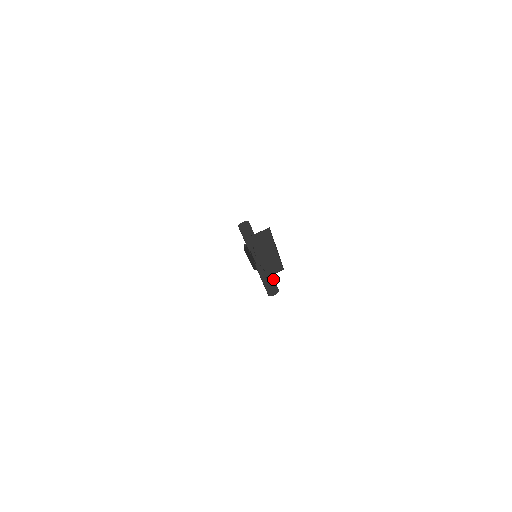
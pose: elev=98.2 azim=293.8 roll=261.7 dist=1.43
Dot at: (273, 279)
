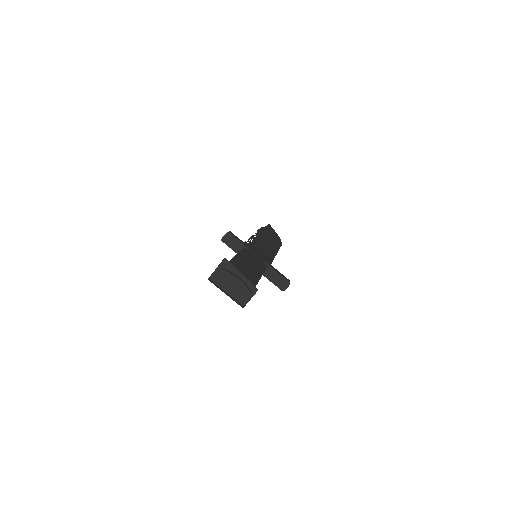
Dot at: (278, 274)
